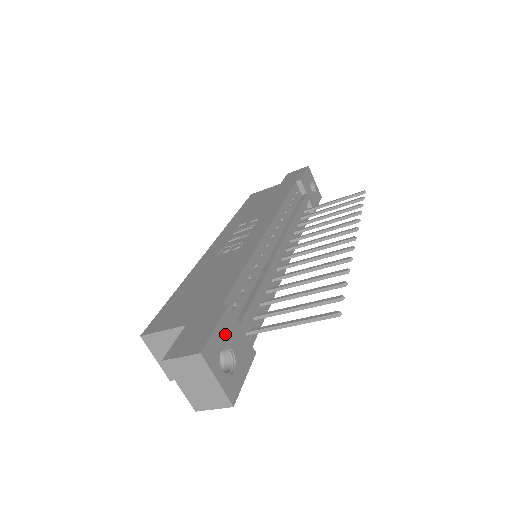
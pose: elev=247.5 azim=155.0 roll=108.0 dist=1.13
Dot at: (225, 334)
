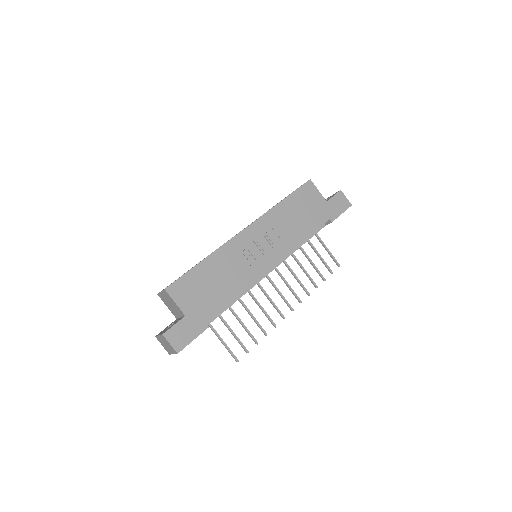
Dot at: occluded
